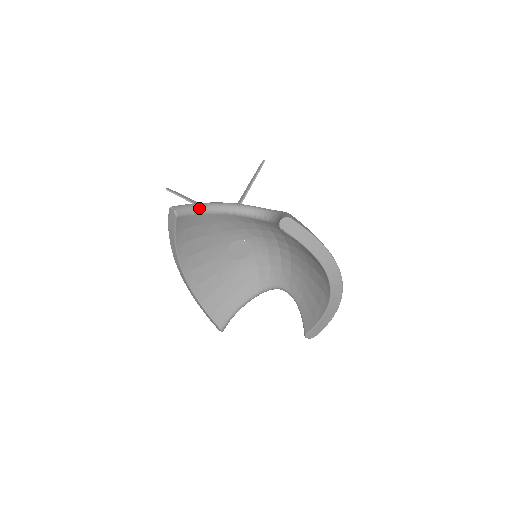
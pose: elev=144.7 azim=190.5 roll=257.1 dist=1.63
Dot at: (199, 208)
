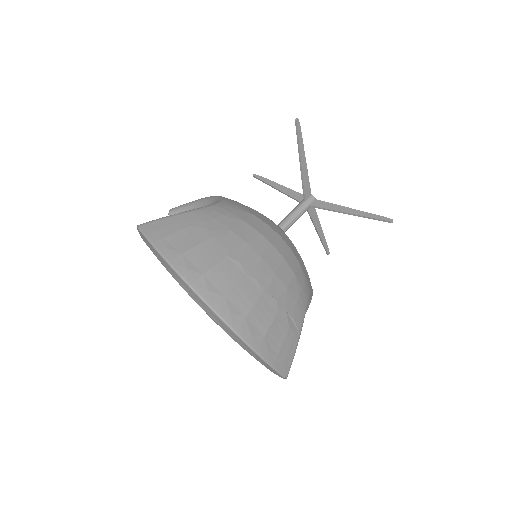
Dot at: (189, 207)
